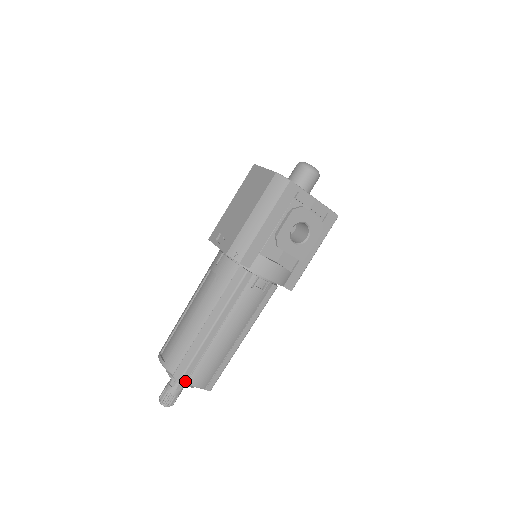
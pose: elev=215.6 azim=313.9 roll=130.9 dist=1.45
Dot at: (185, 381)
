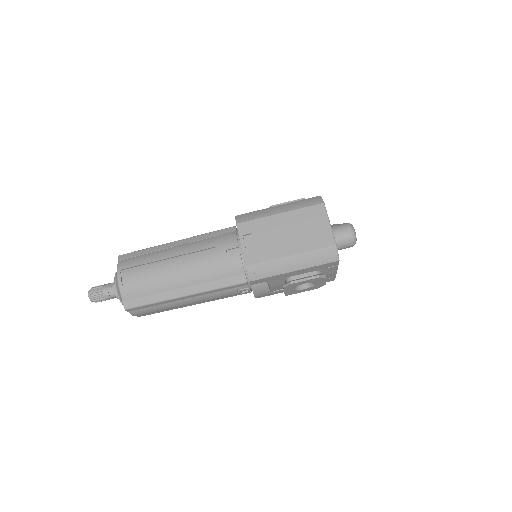
Dot at: (129, 310)
